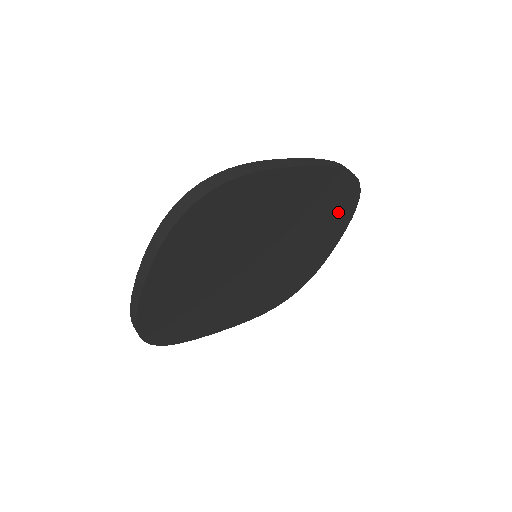
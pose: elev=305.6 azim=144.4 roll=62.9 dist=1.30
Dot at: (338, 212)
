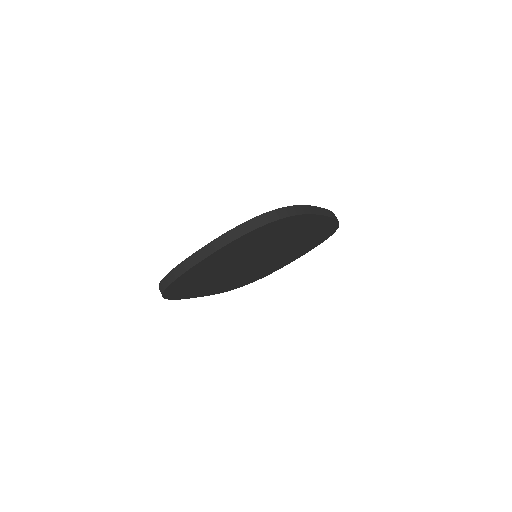
Dot at: (314, 242)
